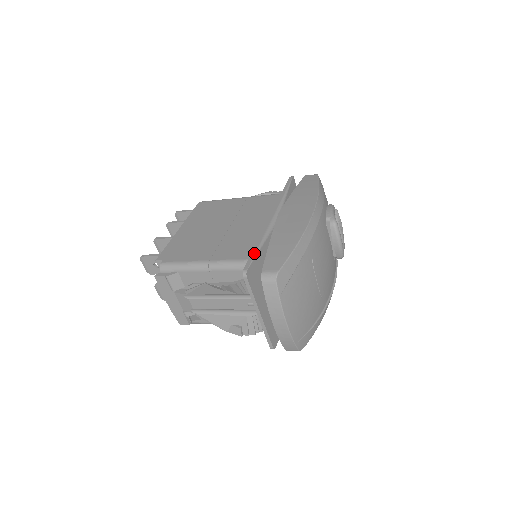
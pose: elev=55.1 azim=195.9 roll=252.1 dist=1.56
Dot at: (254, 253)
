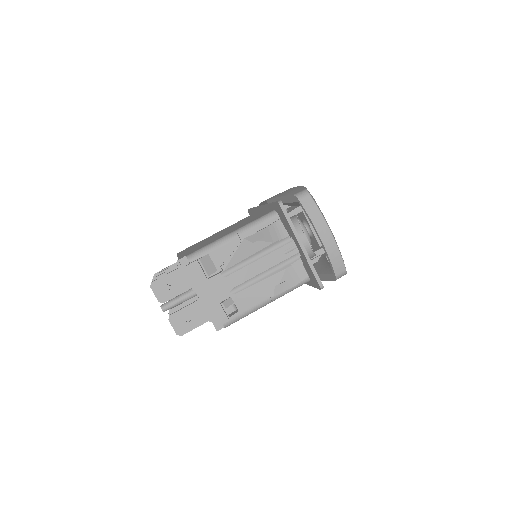
Dot at: occluded
